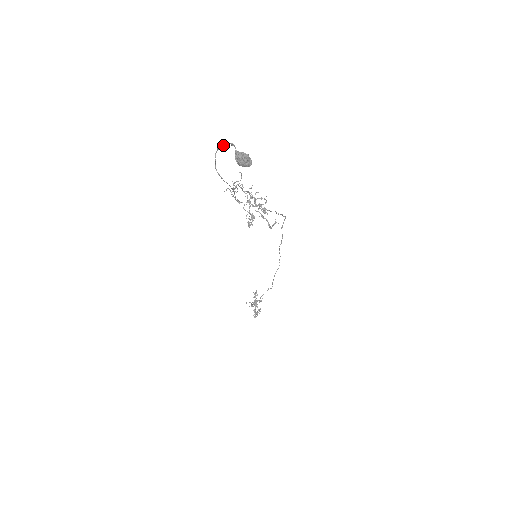
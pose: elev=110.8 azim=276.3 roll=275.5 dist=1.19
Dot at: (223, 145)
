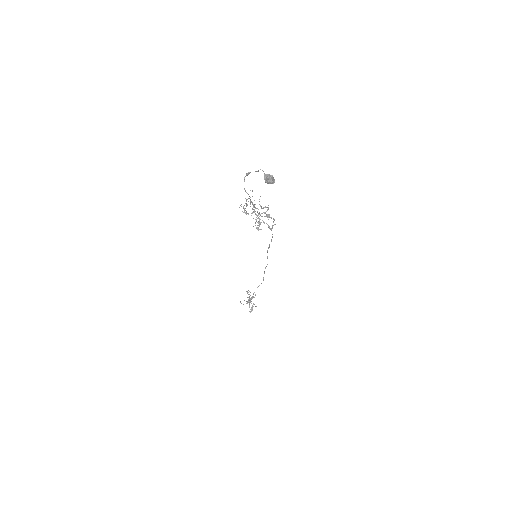
Dot at: (250, 172)
